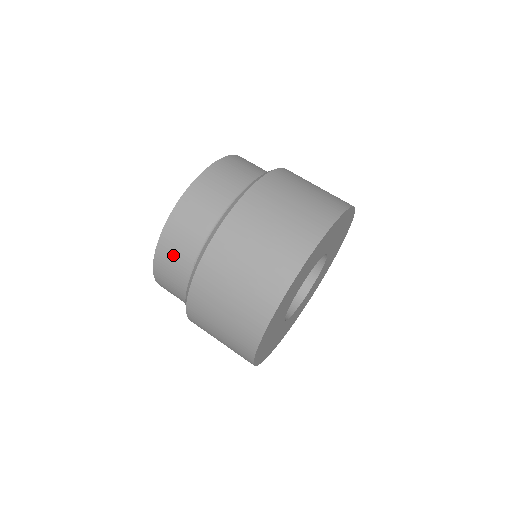
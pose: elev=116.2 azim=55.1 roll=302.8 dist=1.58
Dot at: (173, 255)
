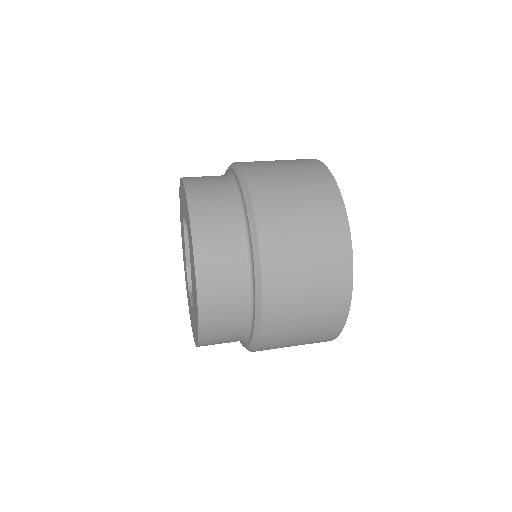
Dot at: (219, 268)
